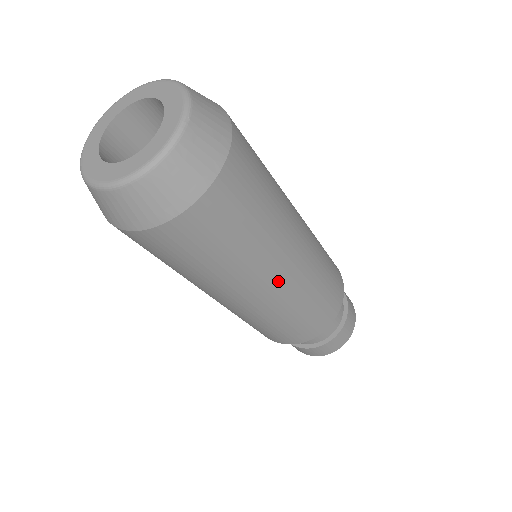
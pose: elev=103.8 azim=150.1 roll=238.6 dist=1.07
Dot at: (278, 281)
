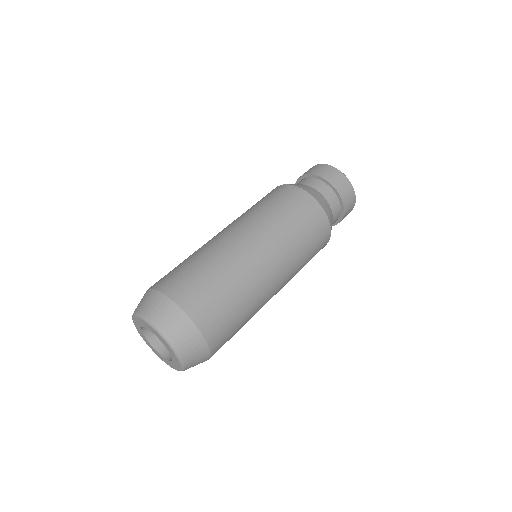
Dot at: (277, 287)
